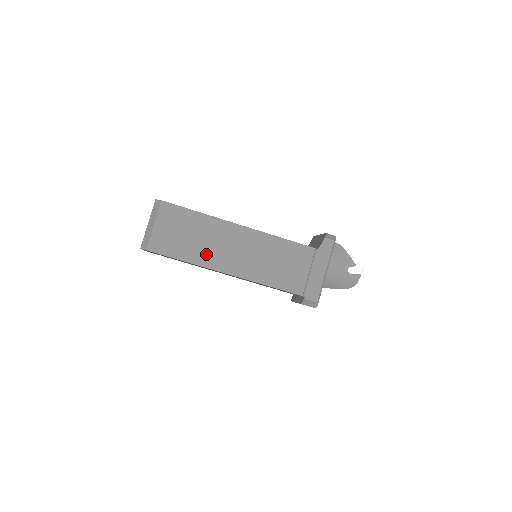
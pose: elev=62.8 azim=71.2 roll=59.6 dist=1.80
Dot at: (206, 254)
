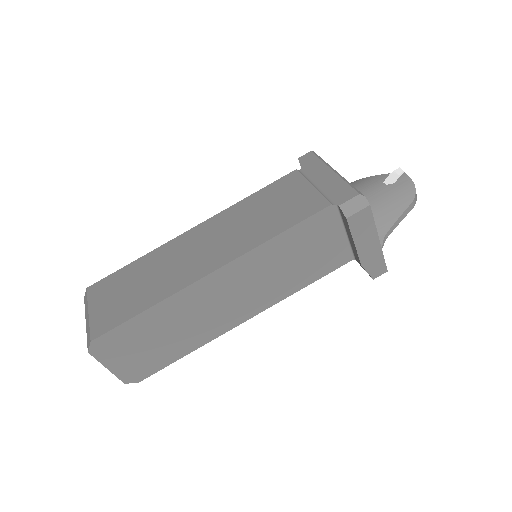
Dot at: (171, 280)
